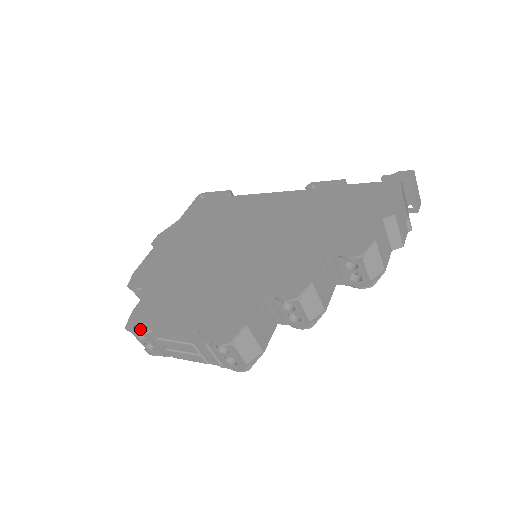
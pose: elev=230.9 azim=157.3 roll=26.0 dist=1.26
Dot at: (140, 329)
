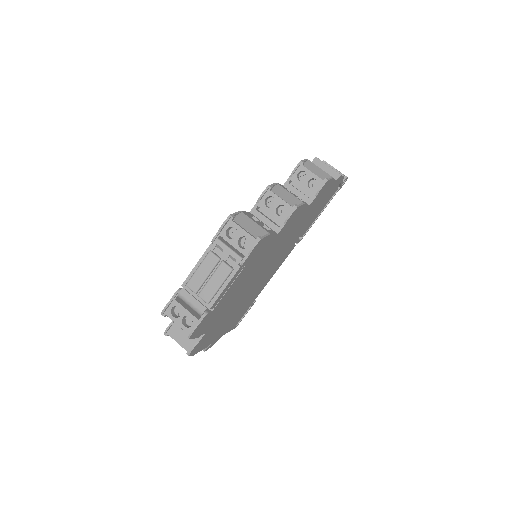
Dot at: (172, 298)
